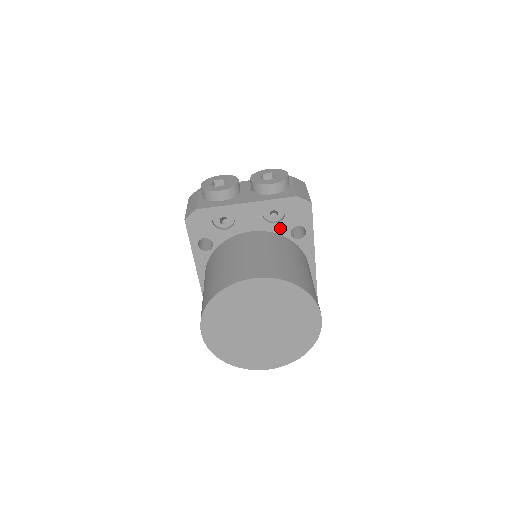
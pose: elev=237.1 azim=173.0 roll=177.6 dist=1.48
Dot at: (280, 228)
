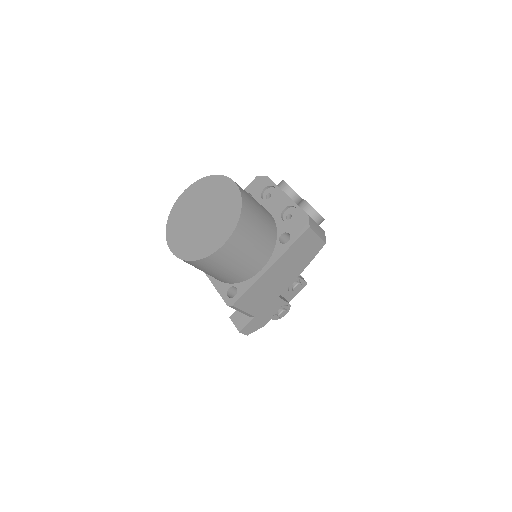
Dot at: (281, 225)
